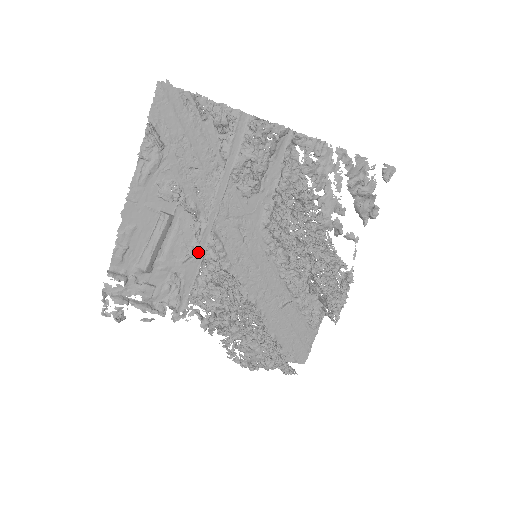
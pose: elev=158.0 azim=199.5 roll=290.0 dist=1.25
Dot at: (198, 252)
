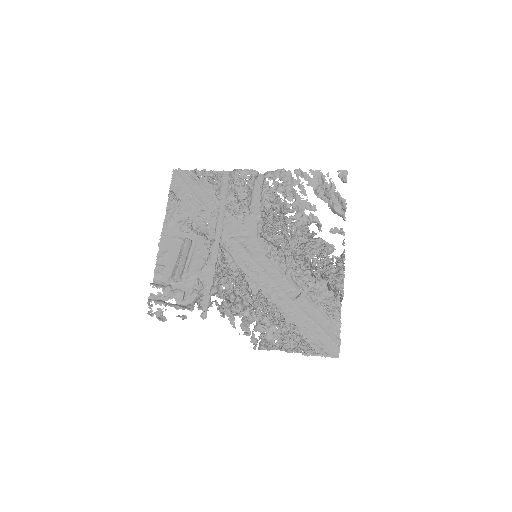
Dot at: (212, 262)
